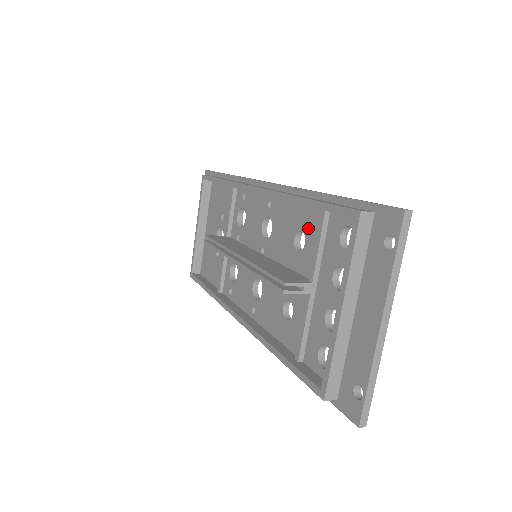
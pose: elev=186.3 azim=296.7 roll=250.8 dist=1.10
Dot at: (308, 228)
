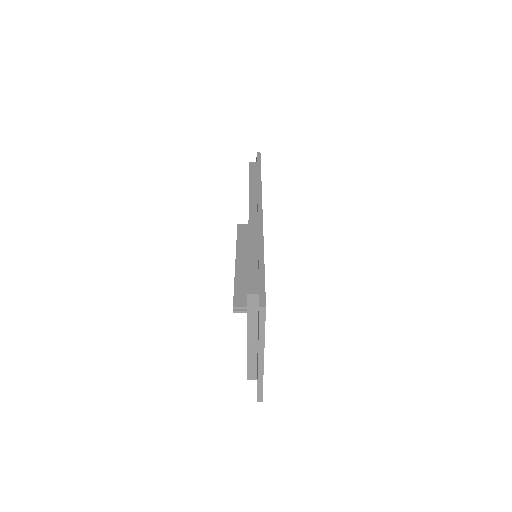
Dot at: occluded
